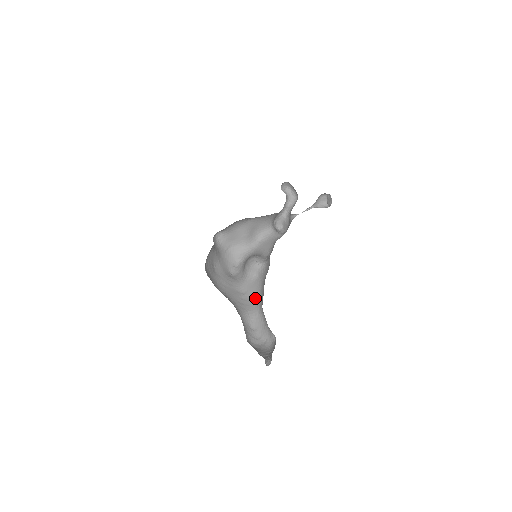
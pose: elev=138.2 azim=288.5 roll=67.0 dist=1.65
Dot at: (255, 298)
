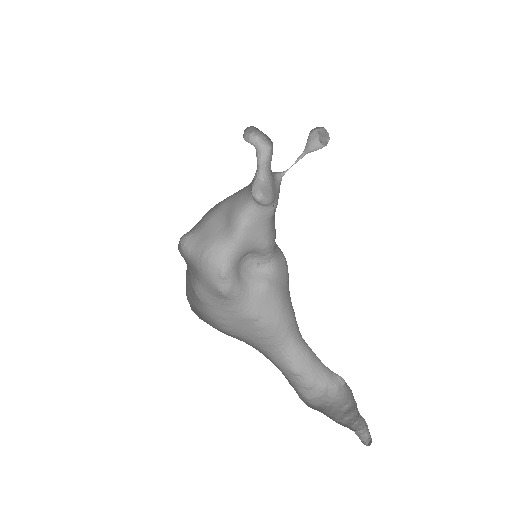
Dot at: (278, 321)
